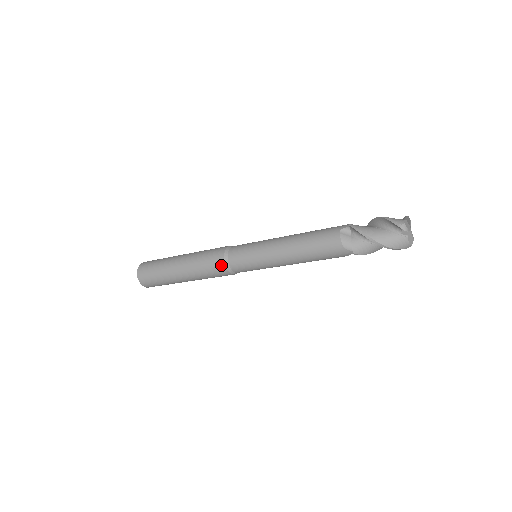
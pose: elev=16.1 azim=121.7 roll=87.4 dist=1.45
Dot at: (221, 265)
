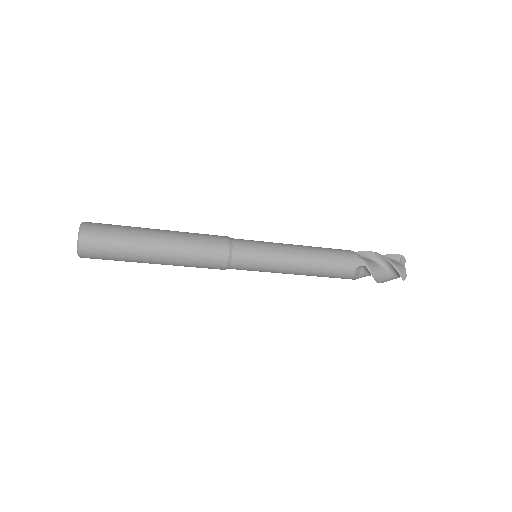
Dot at: (220, 268)
